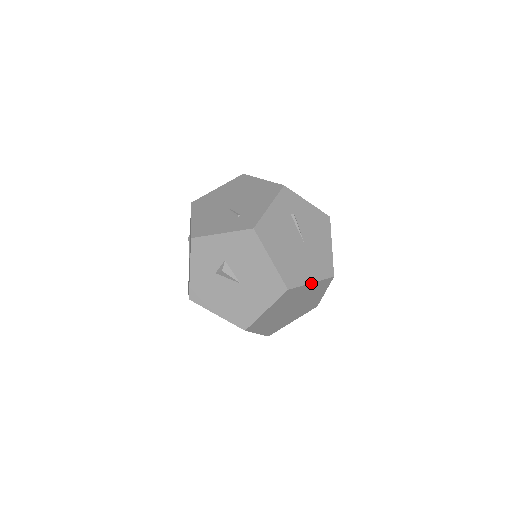
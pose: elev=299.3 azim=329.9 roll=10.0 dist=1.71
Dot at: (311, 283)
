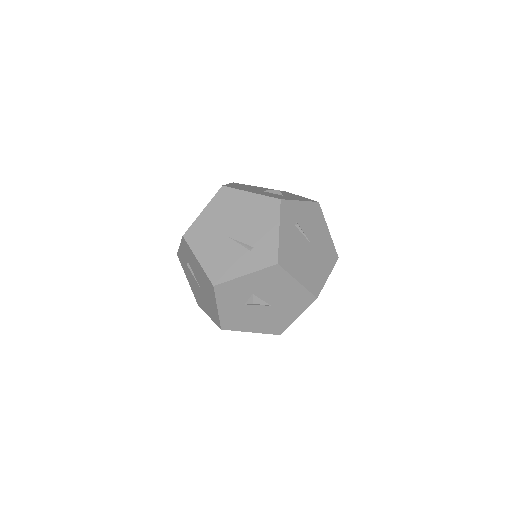
Dot at: (327, 278)
